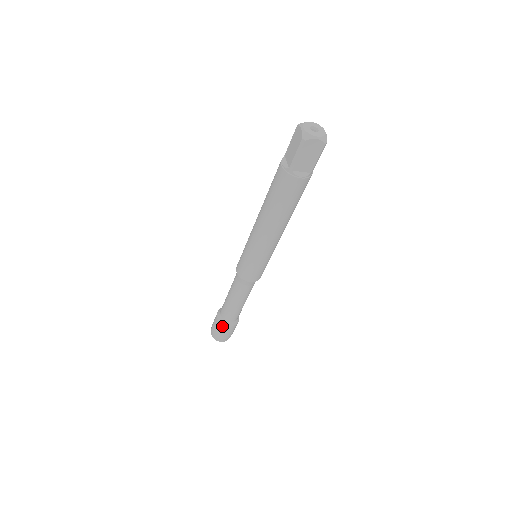
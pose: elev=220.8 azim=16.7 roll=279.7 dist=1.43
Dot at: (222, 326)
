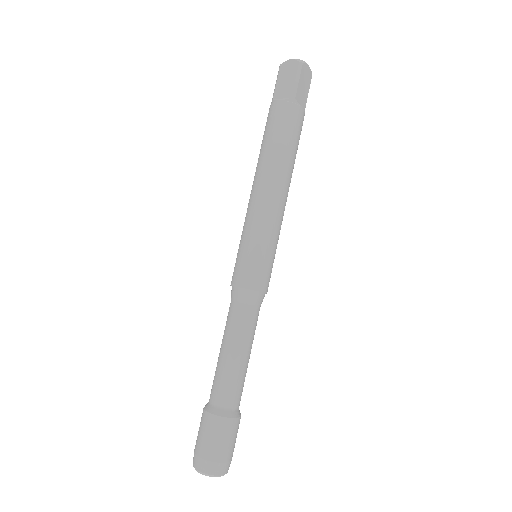
Dot at: (226, 423)
